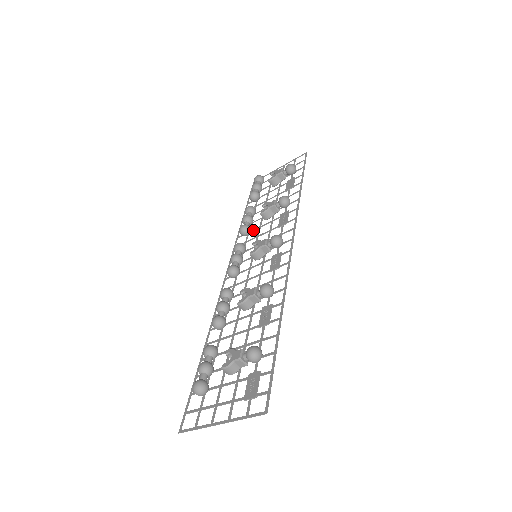
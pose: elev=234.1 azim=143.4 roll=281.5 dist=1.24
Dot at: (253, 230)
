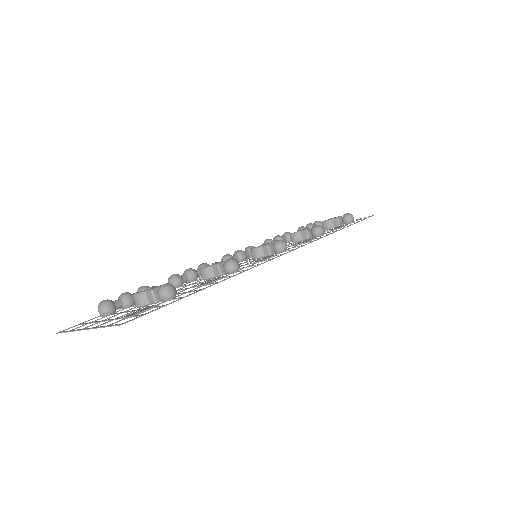
Dot at: occluded
